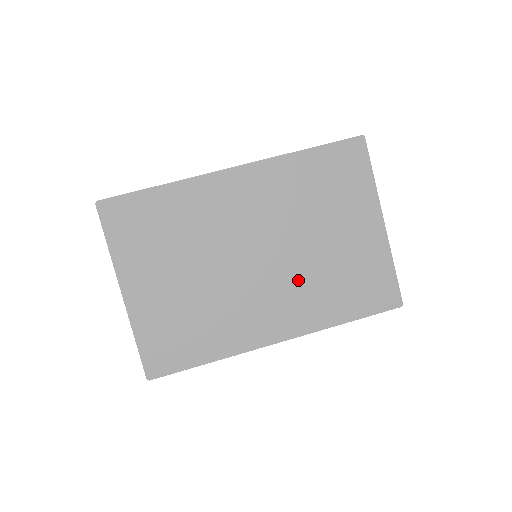
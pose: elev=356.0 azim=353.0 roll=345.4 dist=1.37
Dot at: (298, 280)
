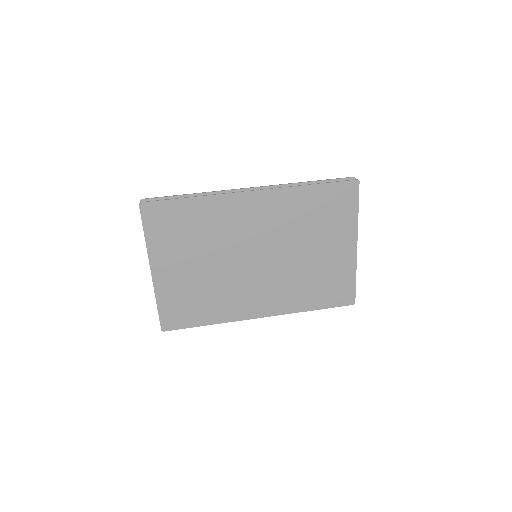
Dot at: (284, 278)
